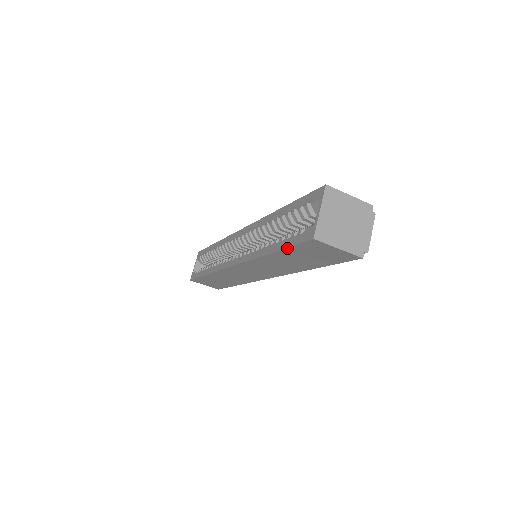
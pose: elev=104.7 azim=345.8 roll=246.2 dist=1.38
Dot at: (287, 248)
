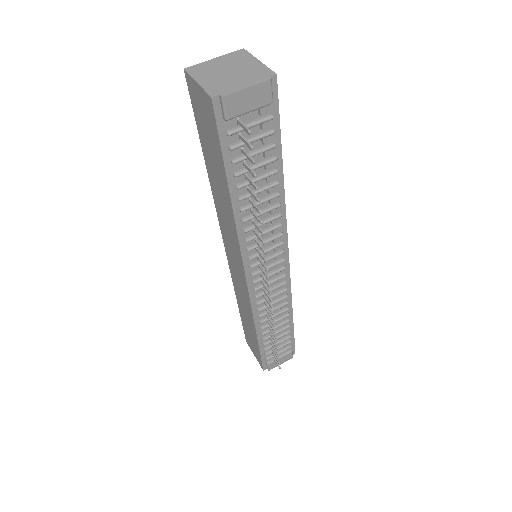
Dot at: (198, 128)
